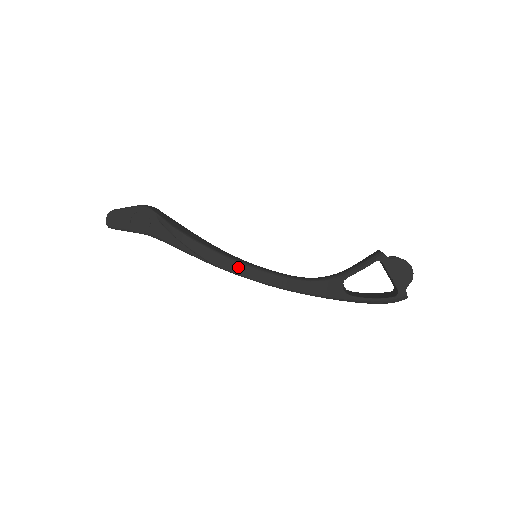
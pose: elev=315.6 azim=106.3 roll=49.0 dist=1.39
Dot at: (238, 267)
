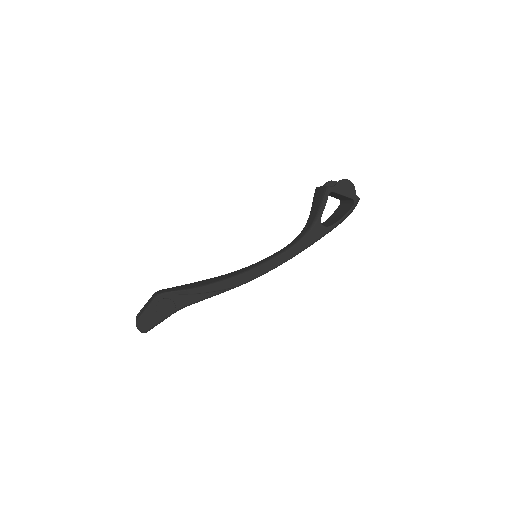
Dot at: (255, 272)
